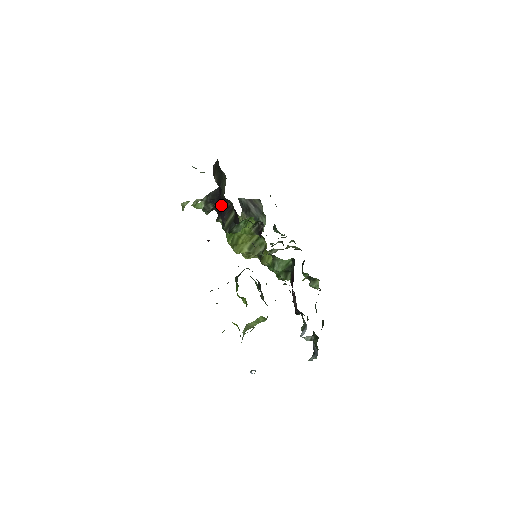
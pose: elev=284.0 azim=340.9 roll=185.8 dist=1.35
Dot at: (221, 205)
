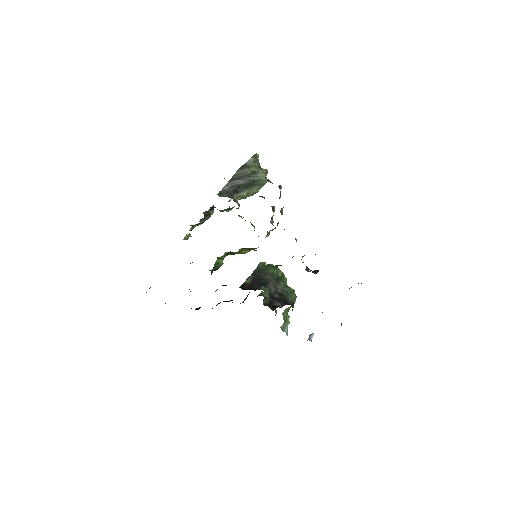
Dot at: occluded
